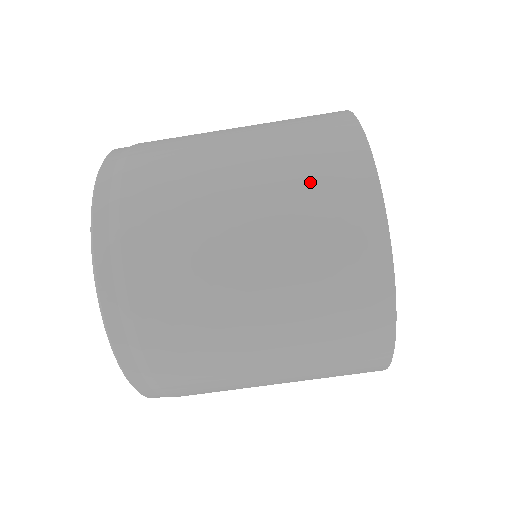
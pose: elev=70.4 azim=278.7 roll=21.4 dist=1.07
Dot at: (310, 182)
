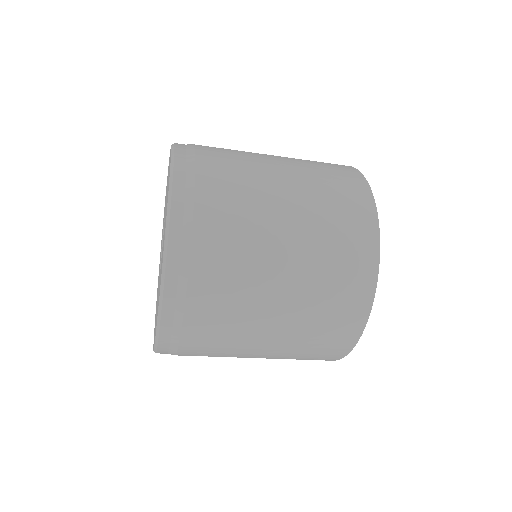
Dot at: (334, 205)
